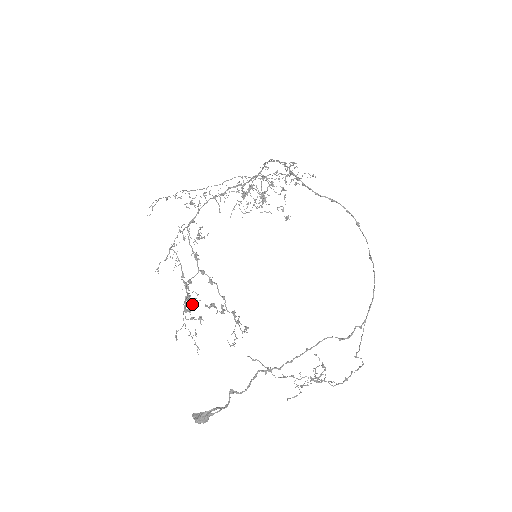
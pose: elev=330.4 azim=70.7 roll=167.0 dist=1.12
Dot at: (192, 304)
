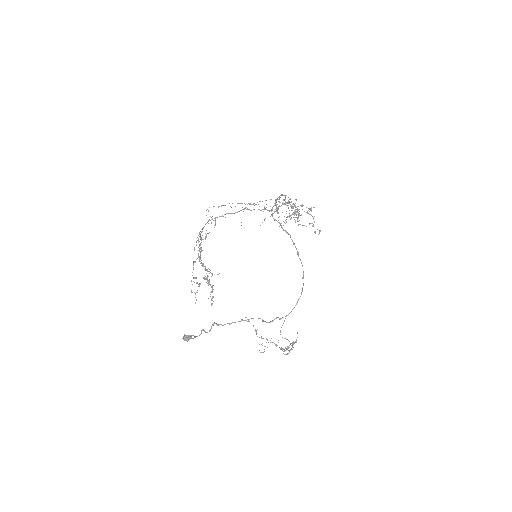
Dot at: occluded
